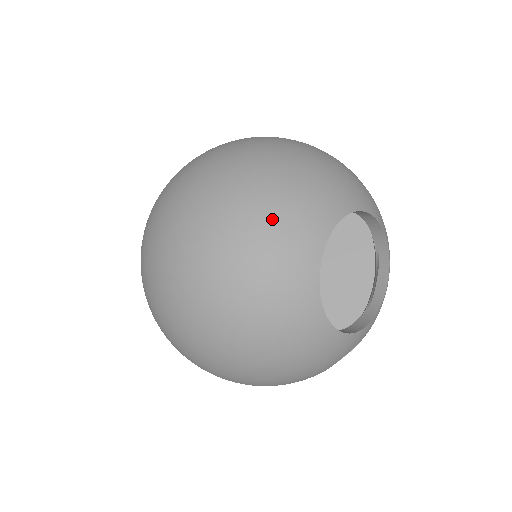
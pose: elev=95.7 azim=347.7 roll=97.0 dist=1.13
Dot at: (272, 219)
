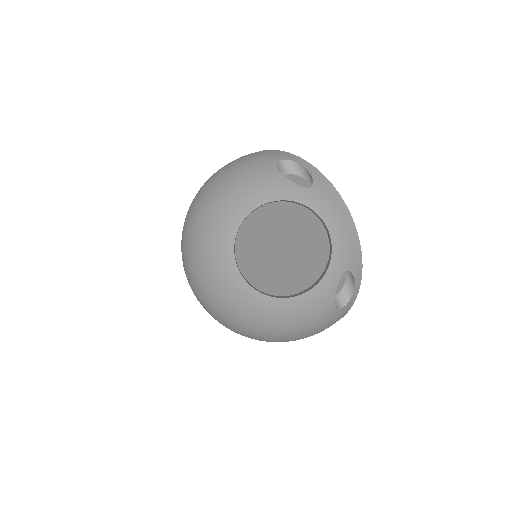
Dot at: (202, 261)
